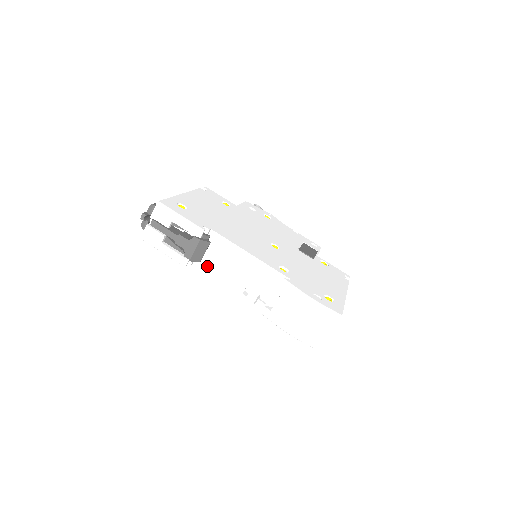
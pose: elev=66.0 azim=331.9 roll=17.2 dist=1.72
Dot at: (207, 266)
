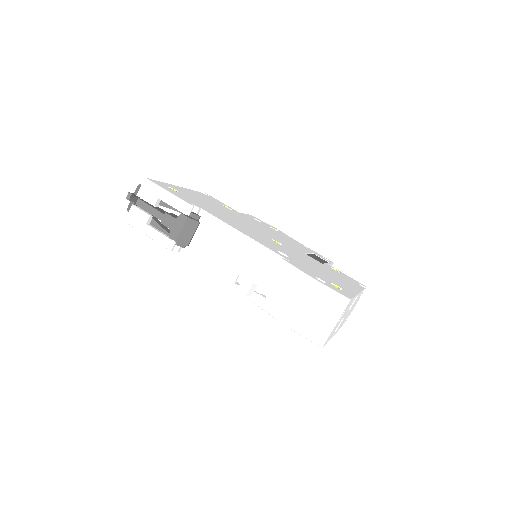
Dot at: (196, 252)
